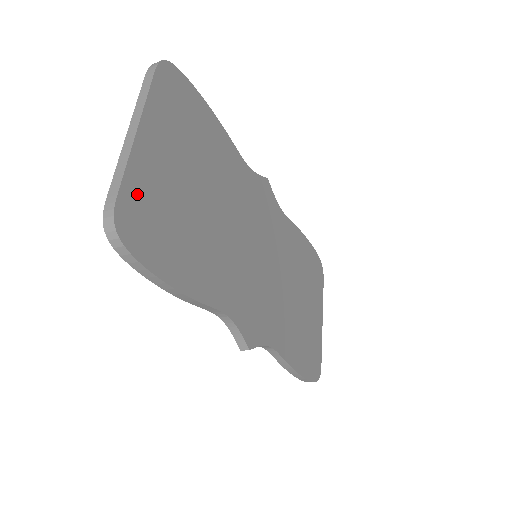
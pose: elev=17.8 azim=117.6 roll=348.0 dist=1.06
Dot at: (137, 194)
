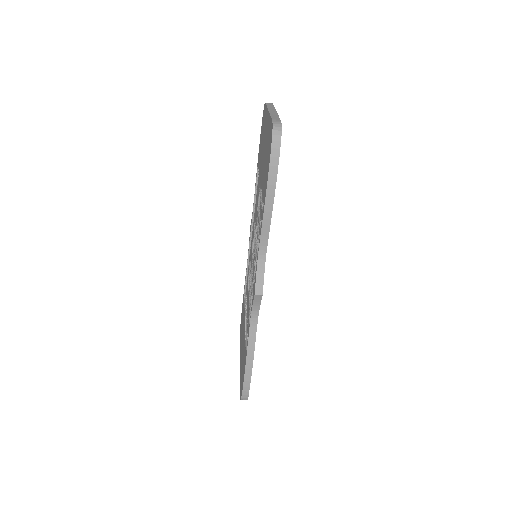
Dot at: occluded
